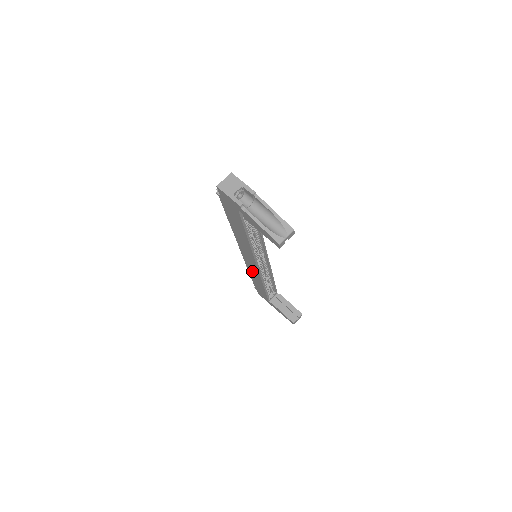
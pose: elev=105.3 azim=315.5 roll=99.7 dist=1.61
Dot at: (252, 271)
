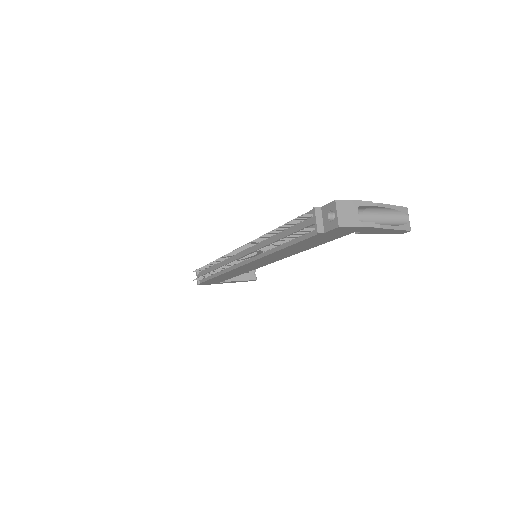
Dot at: (235, 272)
